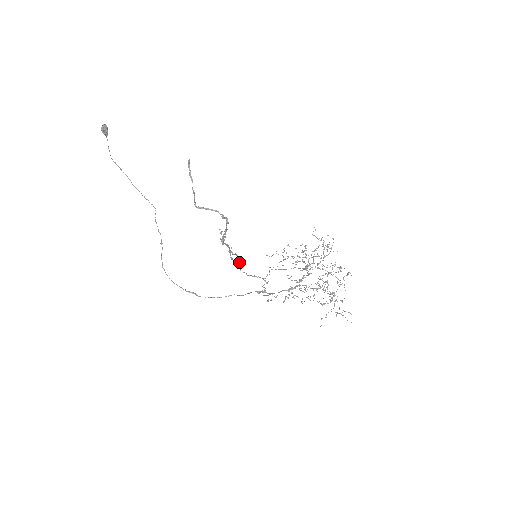
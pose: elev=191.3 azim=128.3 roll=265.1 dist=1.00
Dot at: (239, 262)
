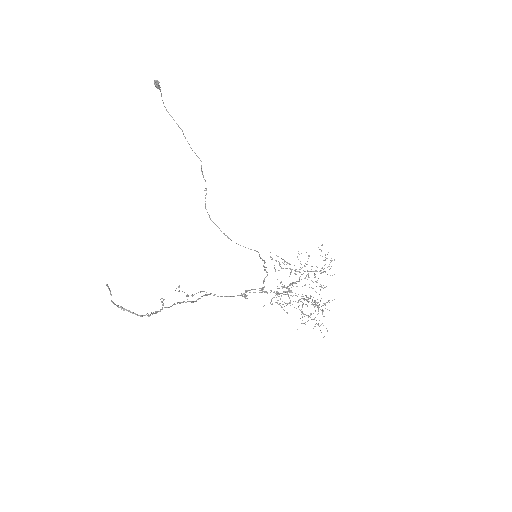
Dot at: (202, 296)
